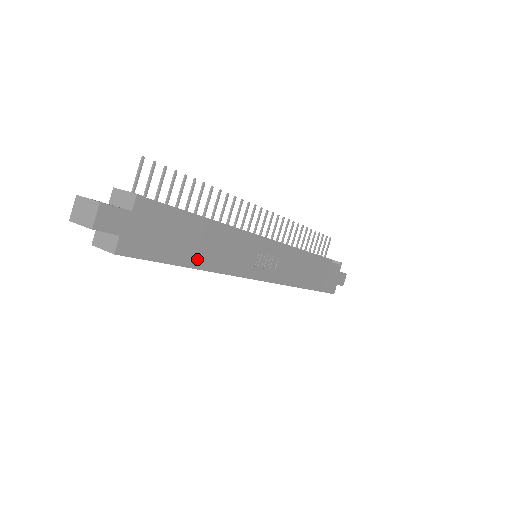
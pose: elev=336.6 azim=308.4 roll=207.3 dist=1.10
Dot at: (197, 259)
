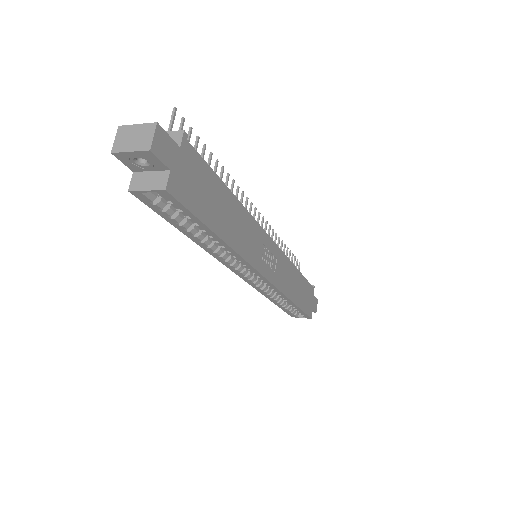
Dot at: (224, 230)
